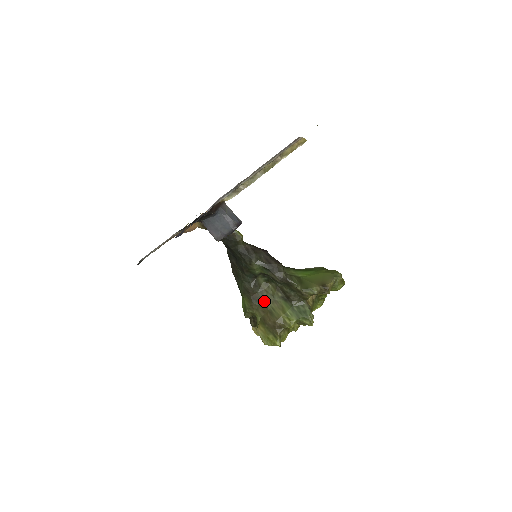
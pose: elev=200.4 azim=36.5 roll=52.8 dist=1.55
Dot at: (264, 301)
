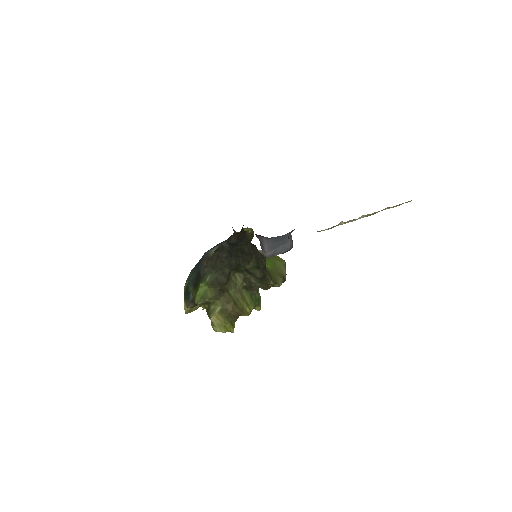
Dot at: (230, 291)
